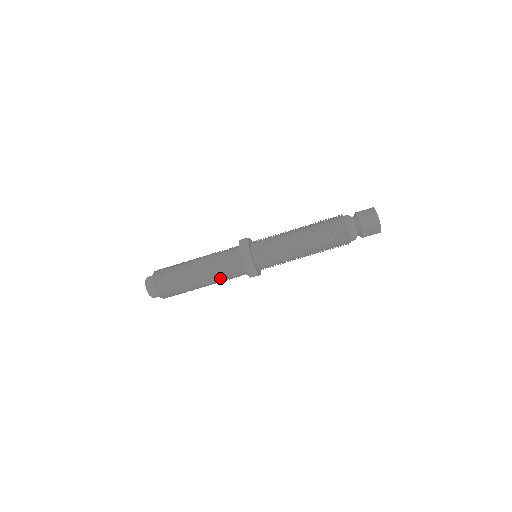
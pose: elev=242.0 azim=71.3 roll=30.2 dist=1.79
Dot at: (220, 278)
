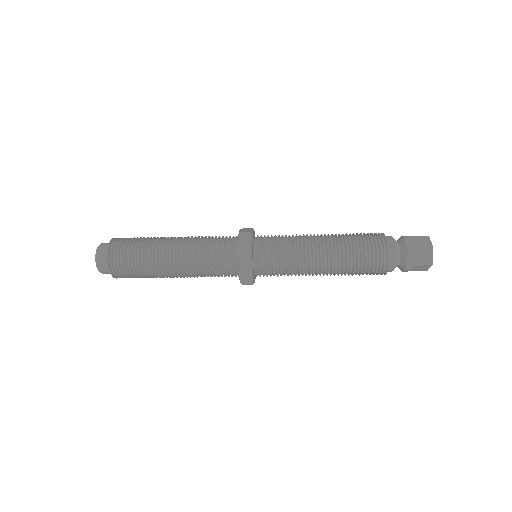
Dot at: occluded
